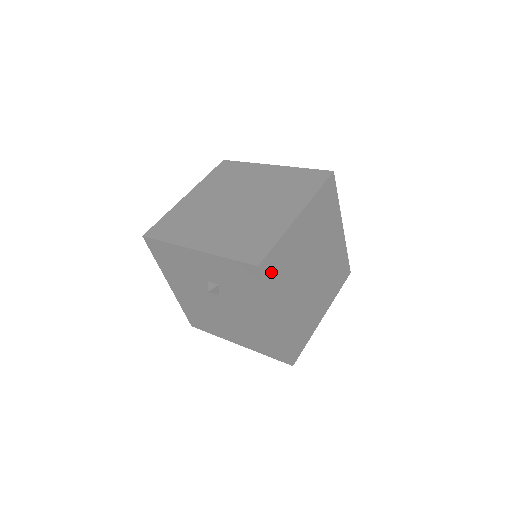
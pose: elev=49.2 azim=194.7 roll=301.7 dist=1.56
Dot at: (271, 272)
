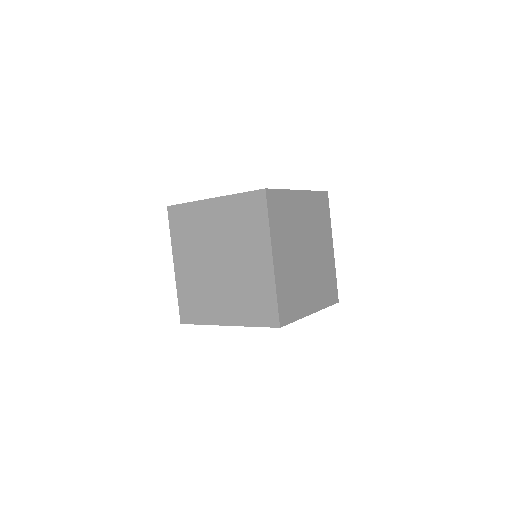
Dot at: (274, 207)
